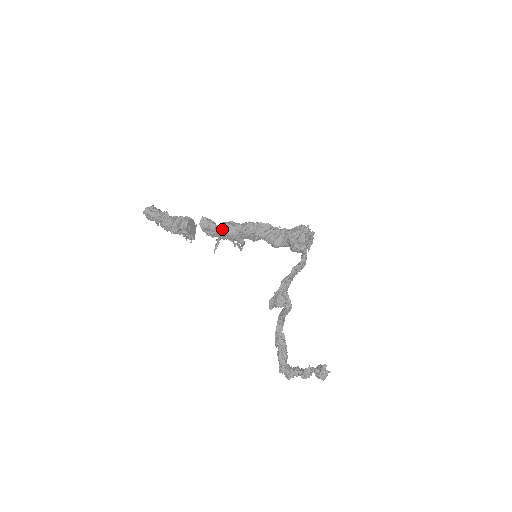
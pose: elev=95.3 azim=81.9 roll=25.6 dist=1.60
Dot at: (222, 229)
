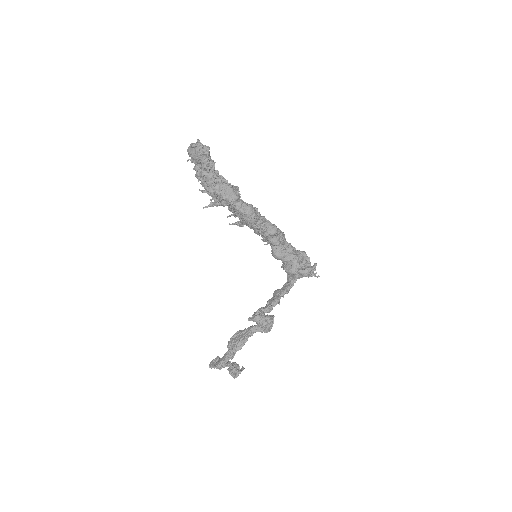
Dot at: (247, 213)
